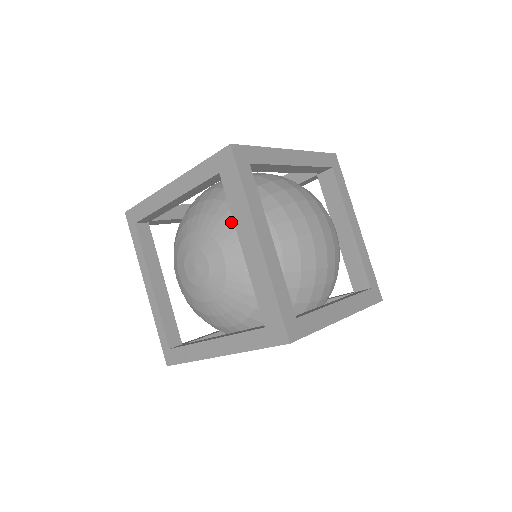
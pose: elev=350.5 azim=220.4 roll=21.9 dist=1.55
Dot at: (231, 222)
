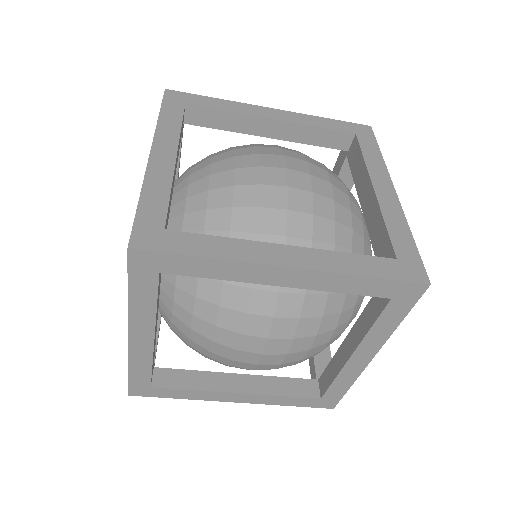
Dot at: (177, 179)
